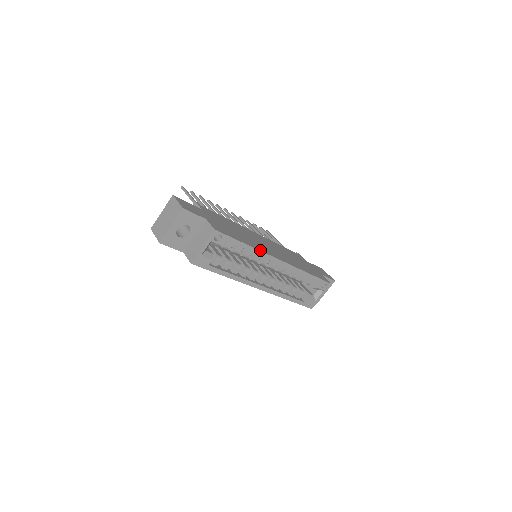
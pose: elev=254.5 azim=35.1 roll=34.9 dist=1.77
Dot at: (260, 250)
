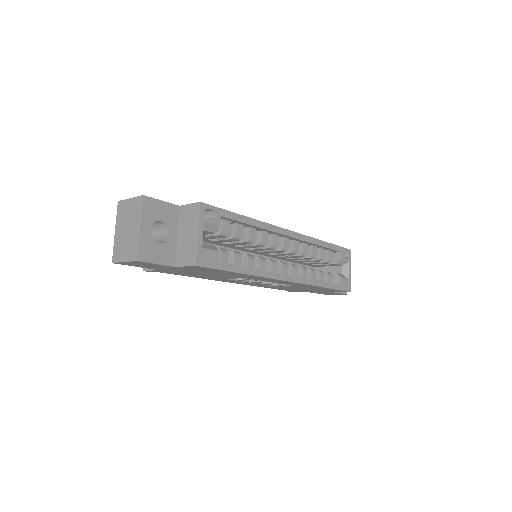
Dot at: (263, 222)
